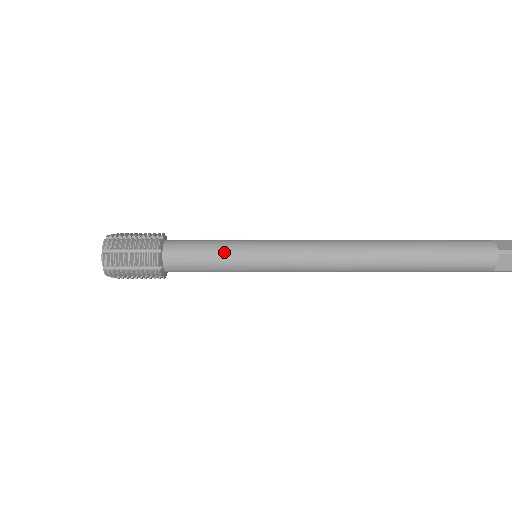
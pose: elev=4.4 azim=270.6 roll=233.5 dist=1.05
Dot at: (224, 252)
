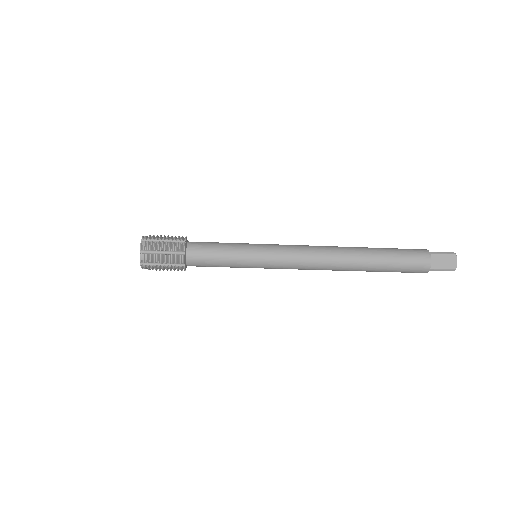
Dot at: (233, 246)
